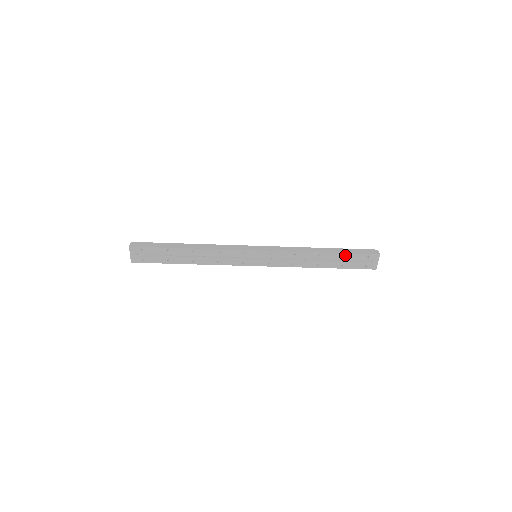
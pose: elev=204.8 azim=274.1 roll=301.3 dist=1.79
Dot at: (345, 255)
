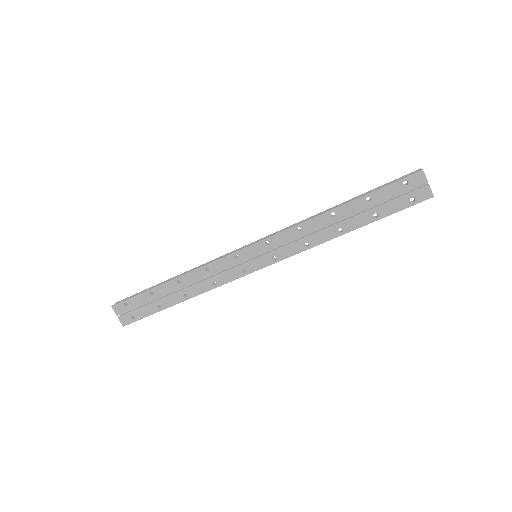
Dot at: (370, 196)
